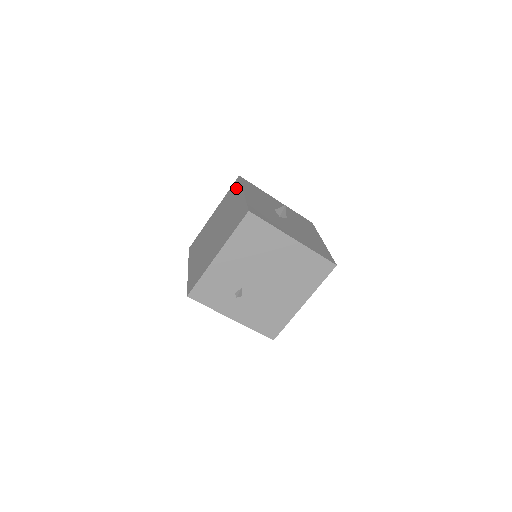
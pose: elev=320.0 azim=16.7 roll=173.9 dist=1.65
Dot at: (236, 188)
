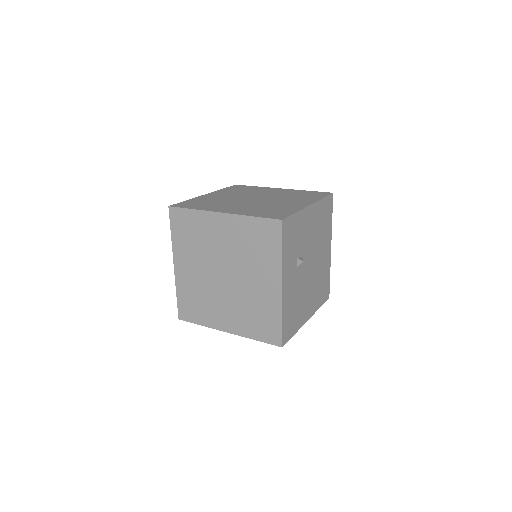
Dot at: (251, 187)
